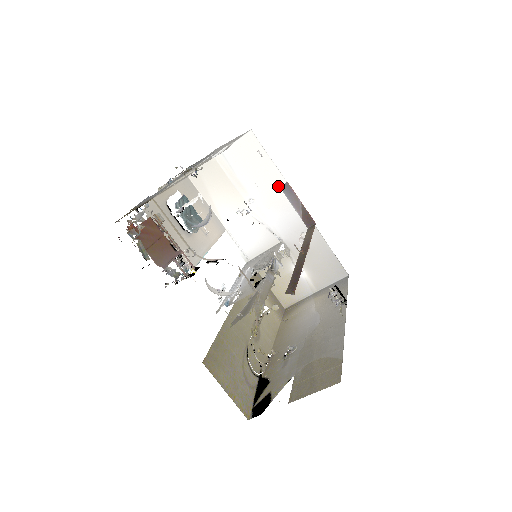
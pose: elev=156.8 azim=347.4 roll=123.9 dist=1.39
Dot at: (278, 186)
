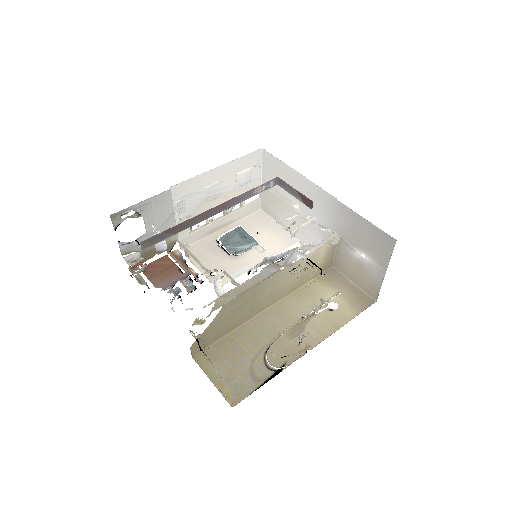
Dot at: (300, 182)
